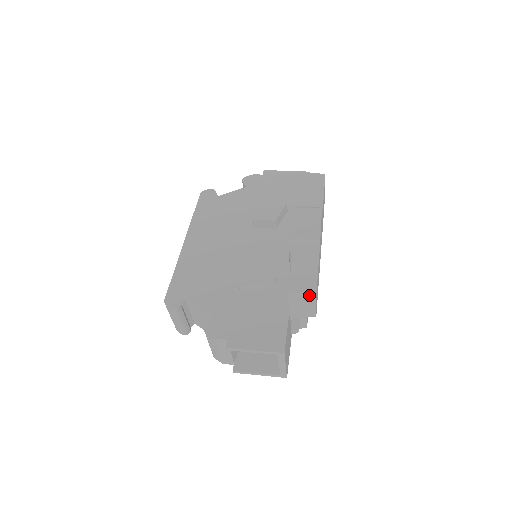
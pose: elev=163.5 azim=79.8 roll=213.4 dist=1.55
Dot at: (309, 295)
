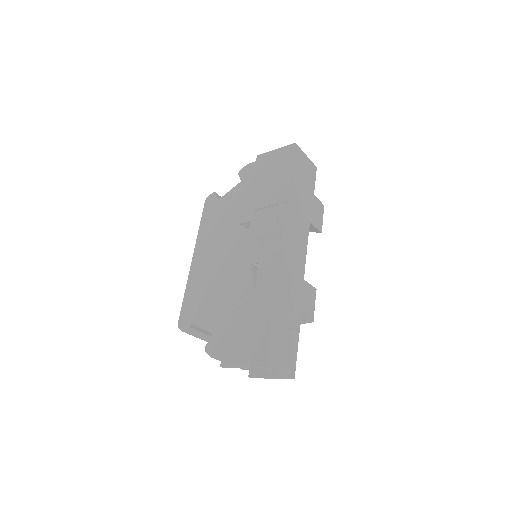
Dot at: (272, 308)
